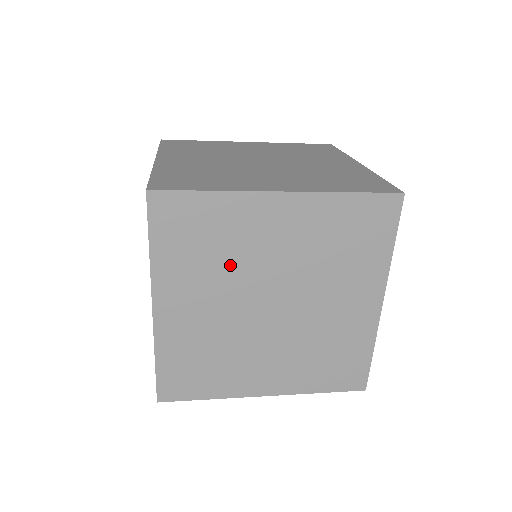
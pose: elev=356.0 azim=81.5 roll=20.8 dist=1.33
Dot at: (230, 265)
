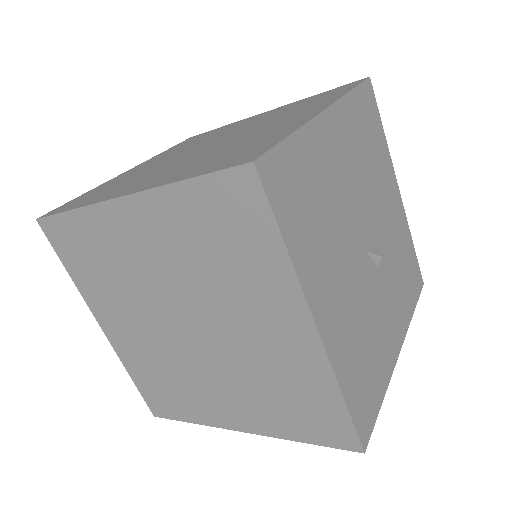
Dot at: (129, 284)
